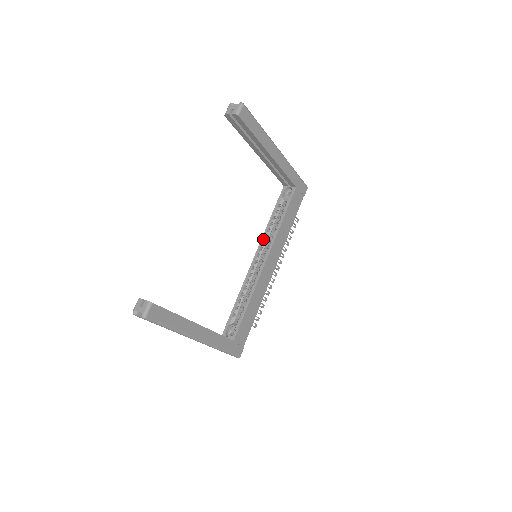
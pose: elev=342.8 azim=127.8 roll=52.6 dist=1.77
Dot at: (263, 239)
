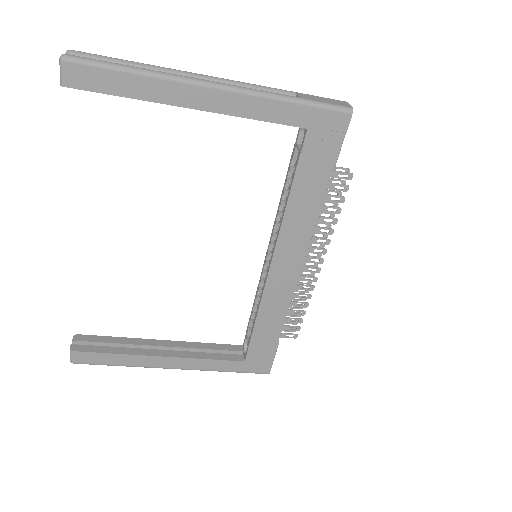
Dot at: (274, 223)
